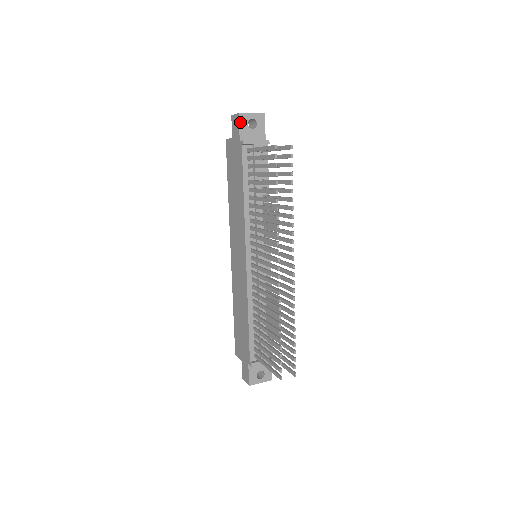
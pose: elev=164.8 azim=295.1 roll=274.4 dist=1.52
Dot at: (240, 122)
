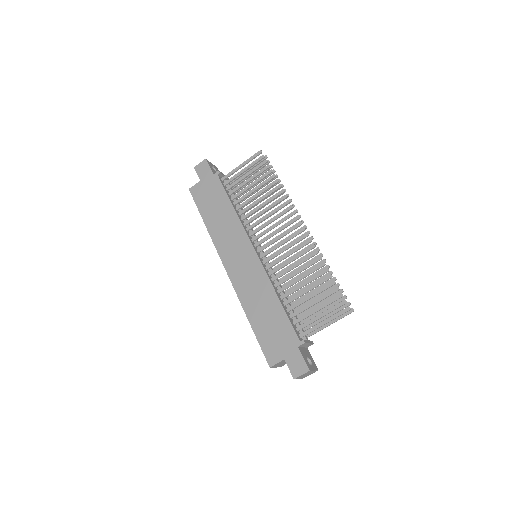
Dot at: (208, 164)
